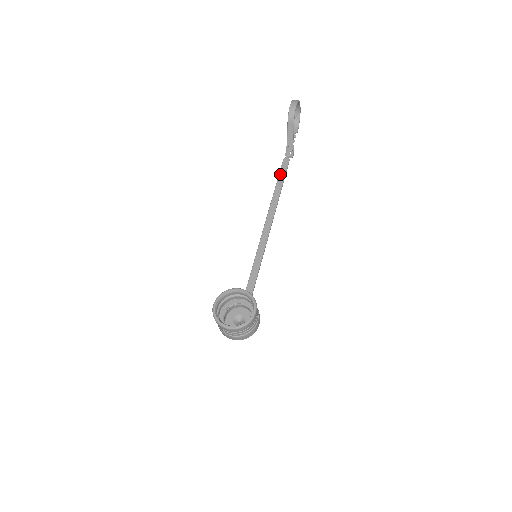
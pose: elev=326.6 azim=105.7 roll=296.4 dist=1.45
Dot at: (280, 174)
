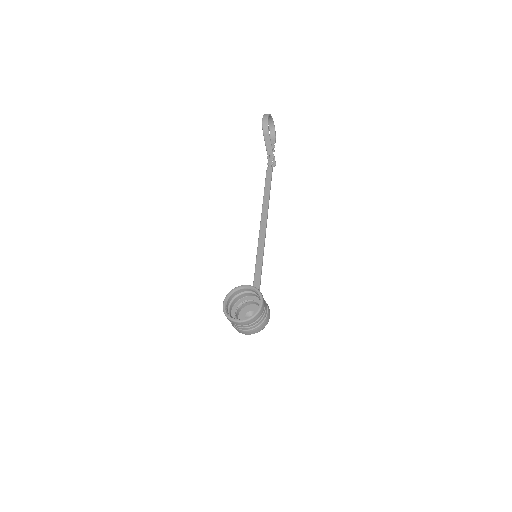
Dot at: (266, 182)
